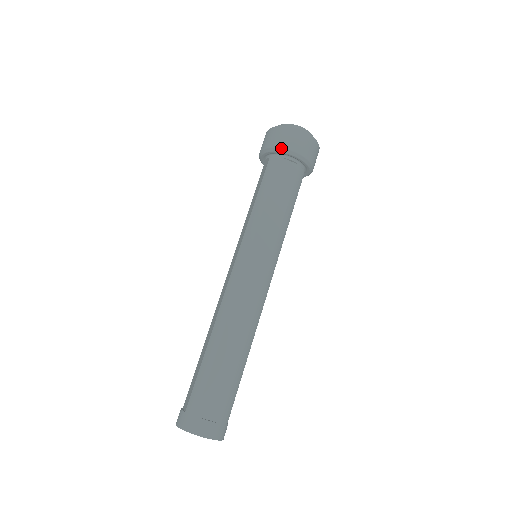
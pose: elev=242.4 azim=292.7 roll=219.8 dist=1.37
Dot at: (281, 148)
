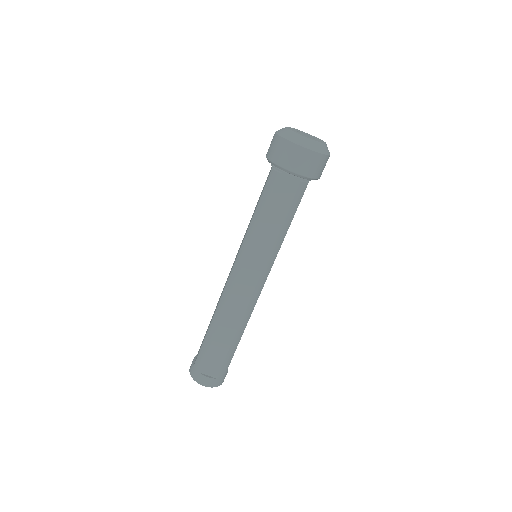
Dot at: (280, 166)
